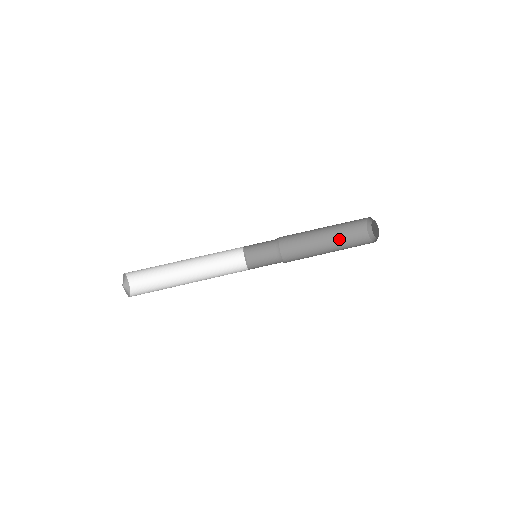
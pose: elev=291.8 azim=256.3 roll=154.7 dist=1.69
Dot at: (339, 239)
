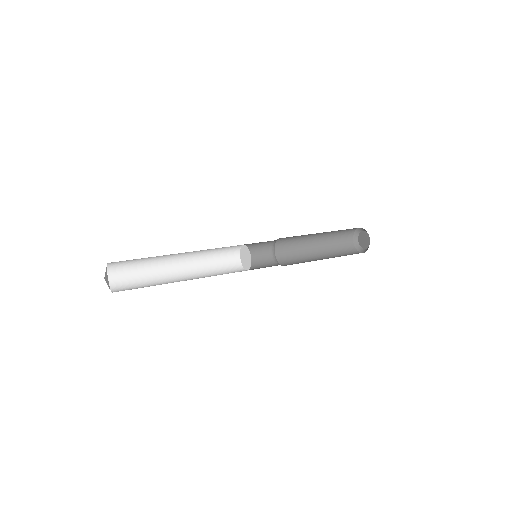
Dot at: (333, 254)
